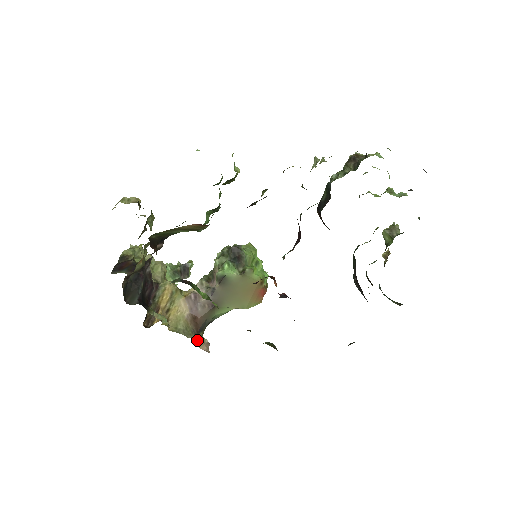
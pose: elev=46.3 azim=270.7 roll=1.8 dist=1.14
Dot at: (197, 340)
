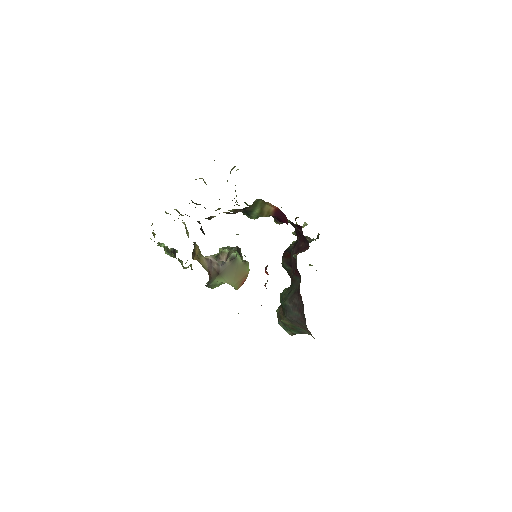
Dot at: occluded
